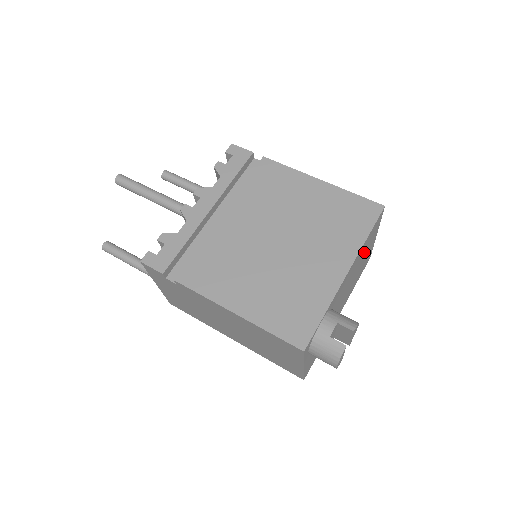
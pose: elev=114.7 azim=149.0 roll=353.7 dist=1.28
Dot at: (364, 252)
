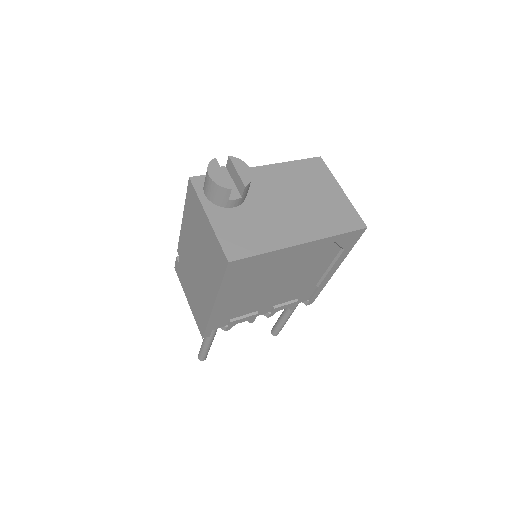
Dot at: (307, 183)
